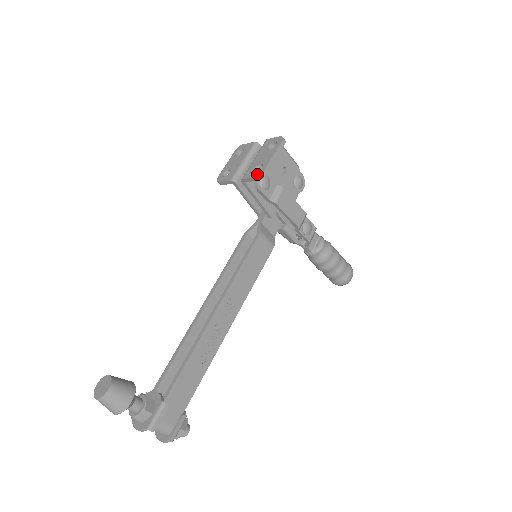
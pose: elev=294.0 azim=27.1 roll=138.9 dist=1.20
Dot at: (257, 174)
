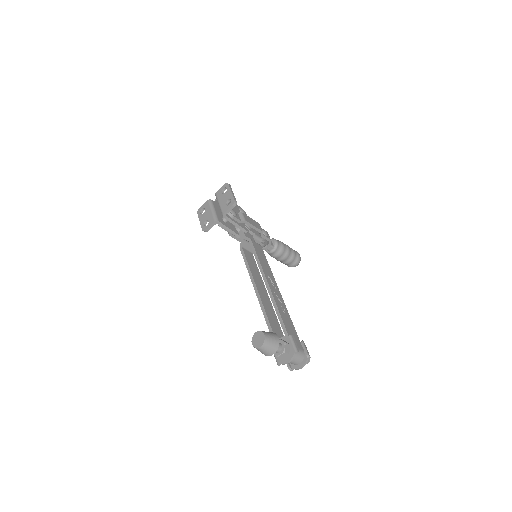
Dot at: (232, 204)
